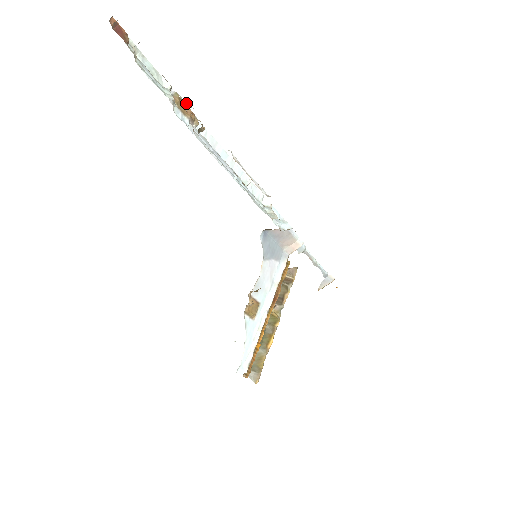
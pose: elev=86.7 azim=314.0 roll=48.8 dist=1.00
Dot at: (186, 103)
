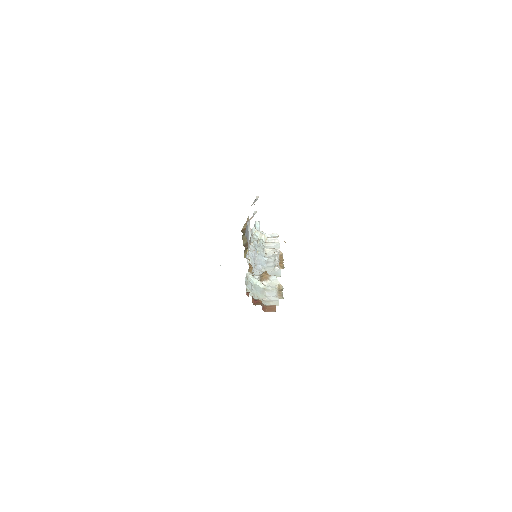
Dot at: (276, 287)
